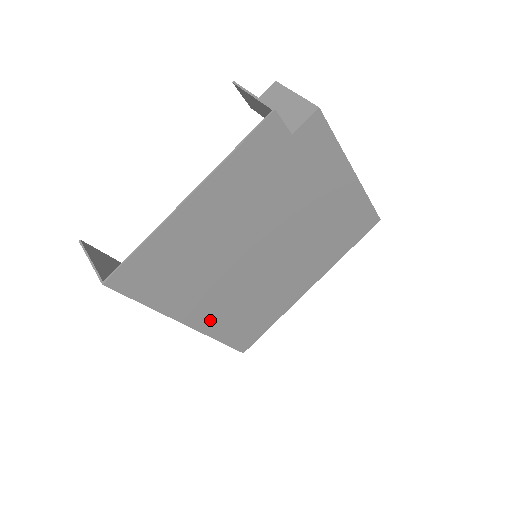
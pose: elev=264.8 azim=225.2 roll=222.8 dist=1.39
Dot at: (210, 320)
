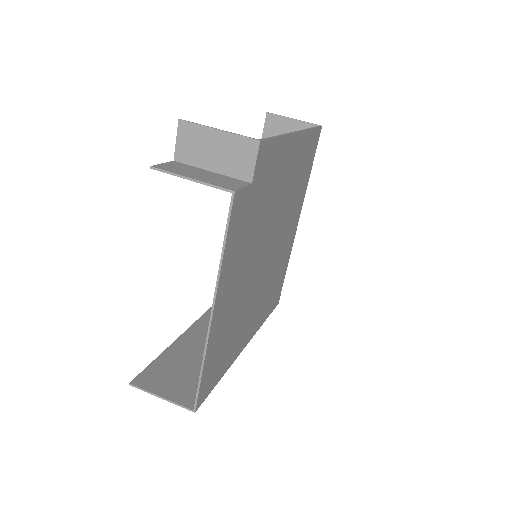
Dot at: (255, 325)
